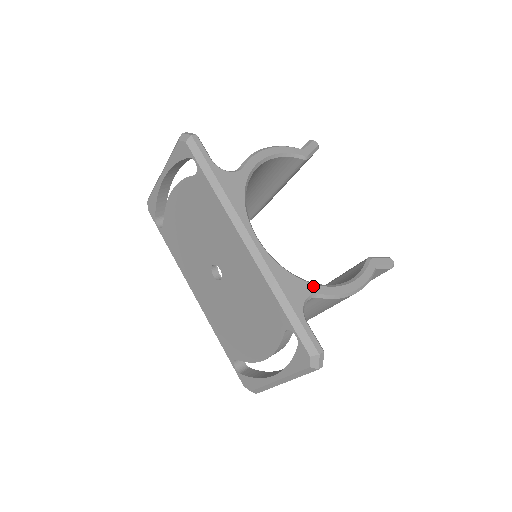
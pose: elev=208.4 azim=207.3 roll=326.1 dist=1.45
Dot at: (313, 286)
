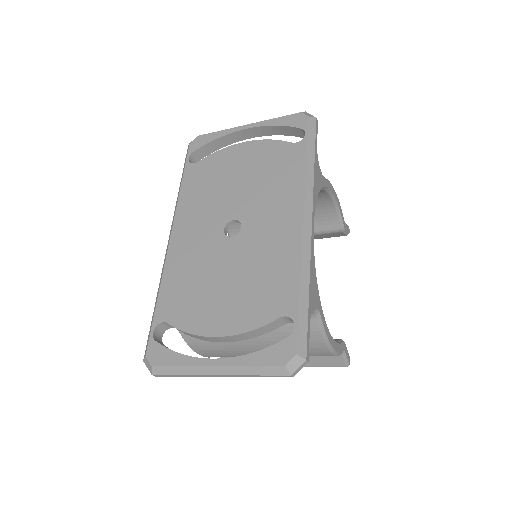
Dot at: (321, 306)
